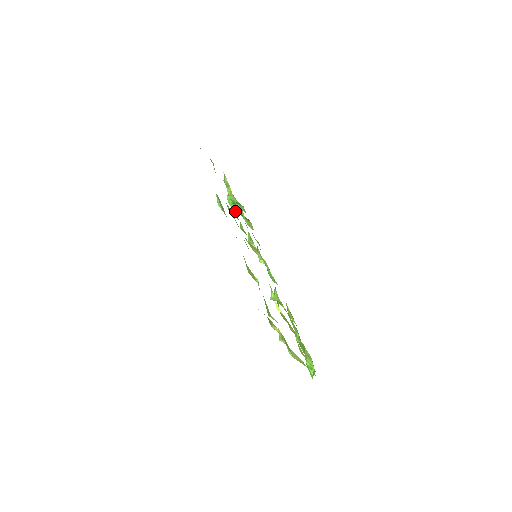
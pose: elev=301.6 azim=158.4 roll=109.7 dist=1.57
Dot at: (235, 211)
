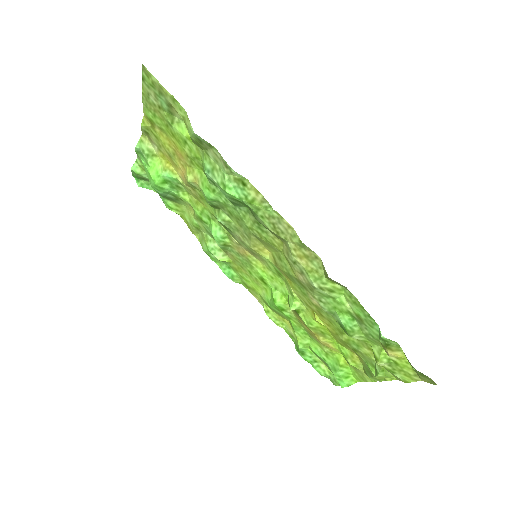
Dot at: (160, 193)
